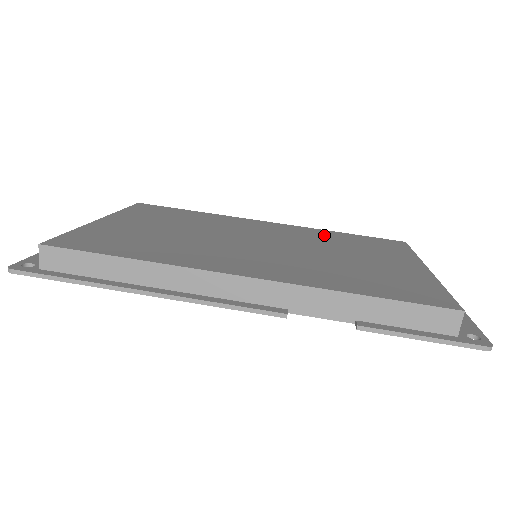
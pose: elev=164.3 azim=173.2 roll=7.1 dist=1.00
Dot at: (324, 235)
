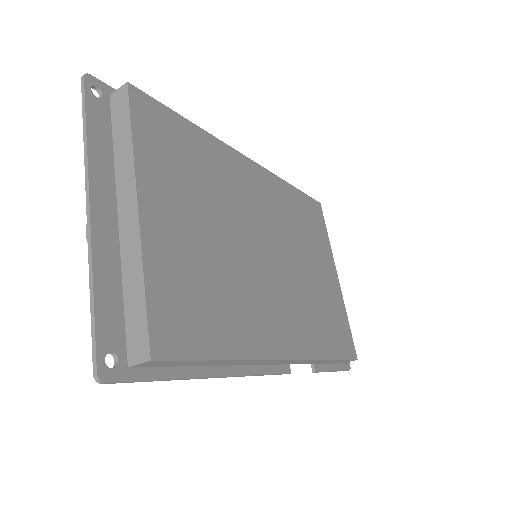
Dot at: (288, 202)
